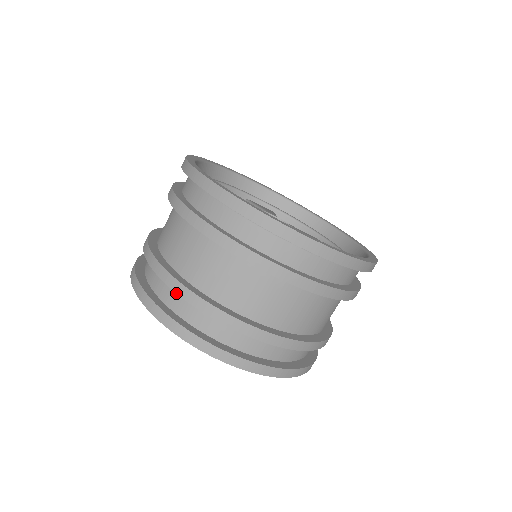
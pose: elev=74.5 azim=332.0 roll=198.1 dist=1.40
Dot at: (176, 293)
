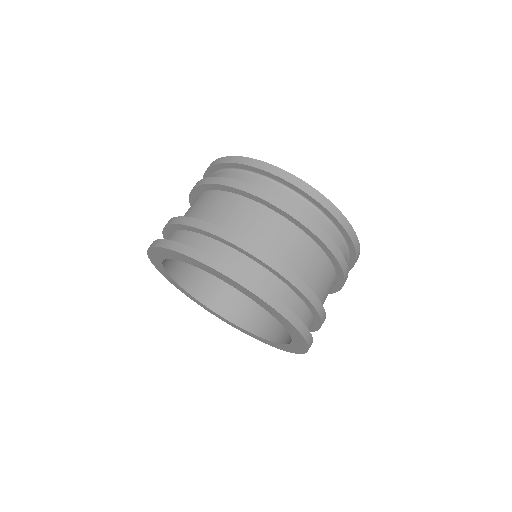
Dot at: (180, 224)
